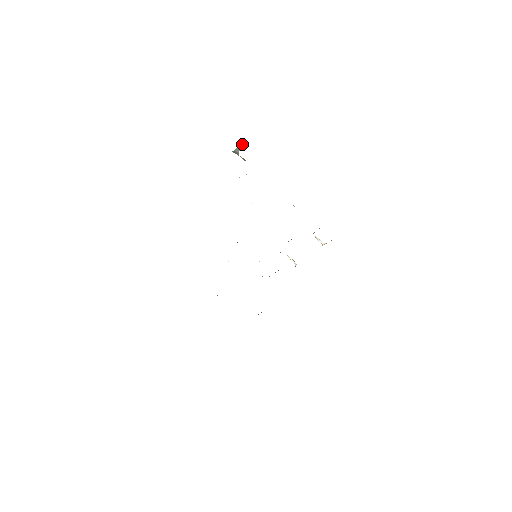
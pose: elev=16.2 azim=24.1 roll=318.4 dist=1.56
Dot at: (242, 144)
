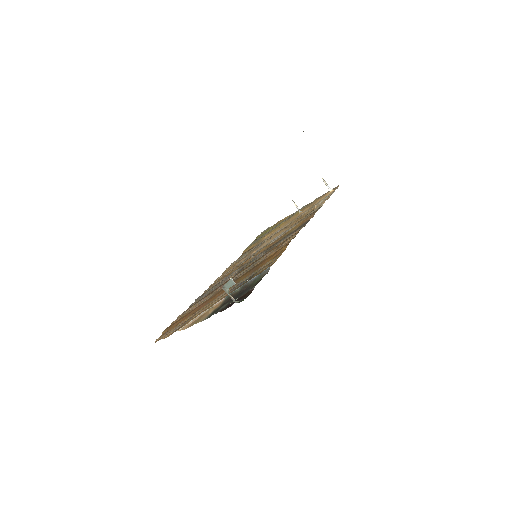
Dot at: (231, 279)
